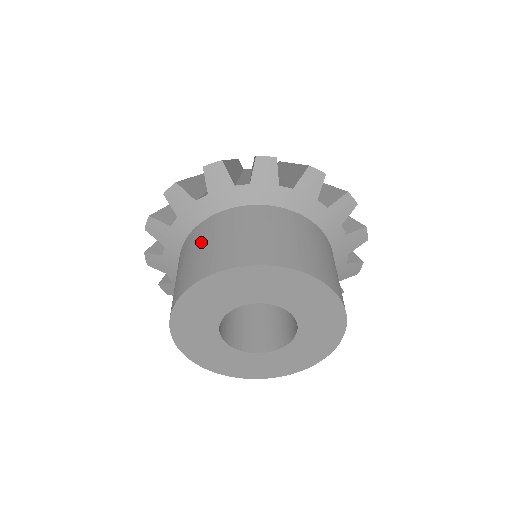
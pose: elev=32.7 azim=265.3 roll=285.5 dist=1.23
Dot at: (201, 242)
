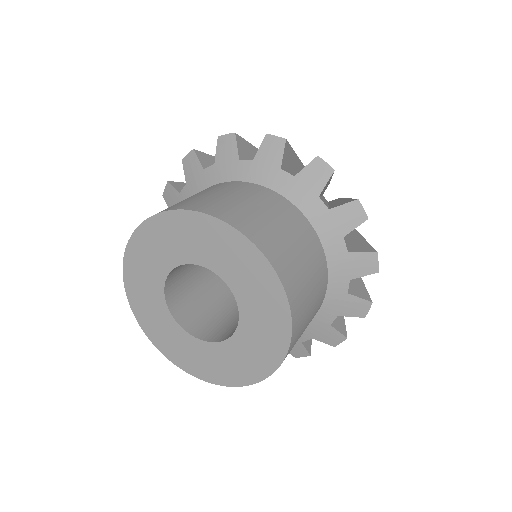
Dot at: (249, 197)
